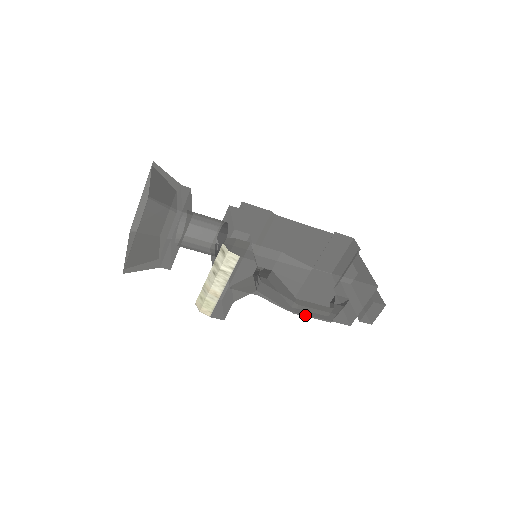
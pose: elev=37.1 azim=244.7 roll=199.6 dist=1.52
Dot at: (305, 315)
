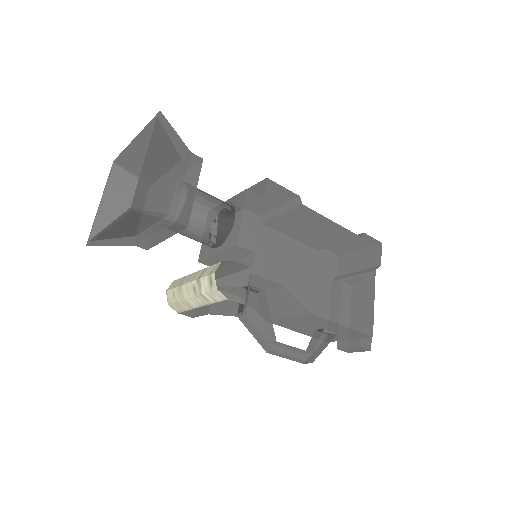
Dot at: (279, 356)
